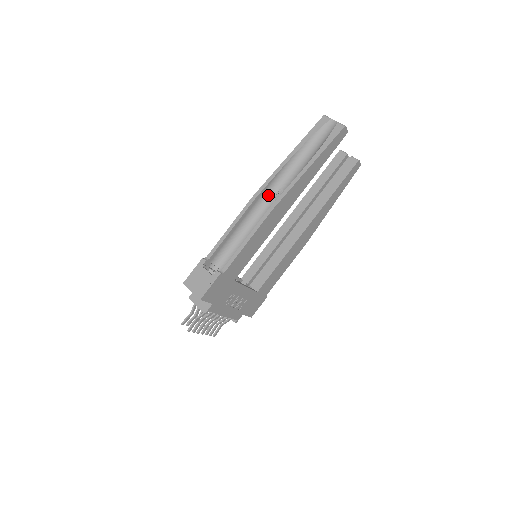
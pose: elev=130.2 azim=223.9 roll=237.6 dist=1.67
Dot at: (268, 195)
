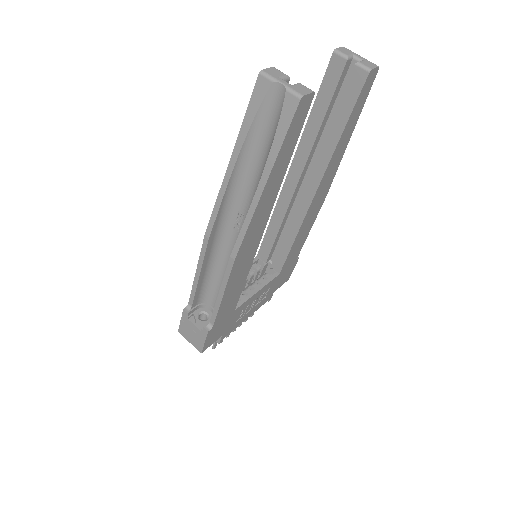
Dot at: (226, 222)
